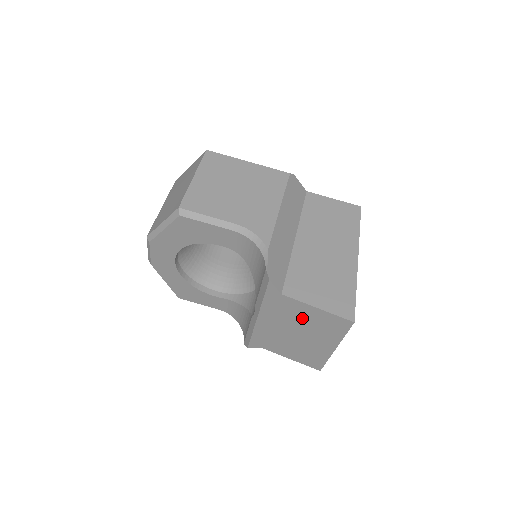
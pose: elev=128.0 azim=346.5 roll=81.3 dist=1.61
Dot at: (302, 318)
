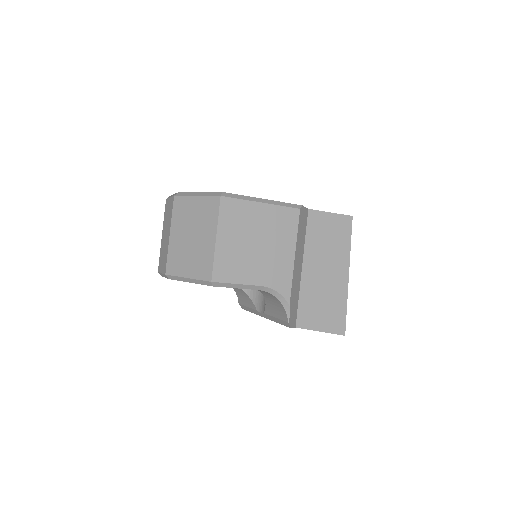
Dot at: occluded
